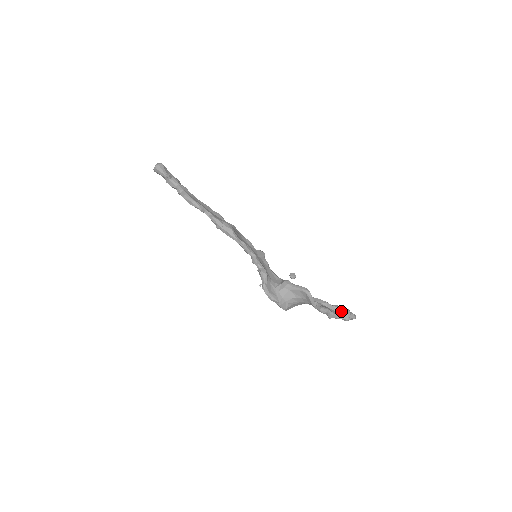
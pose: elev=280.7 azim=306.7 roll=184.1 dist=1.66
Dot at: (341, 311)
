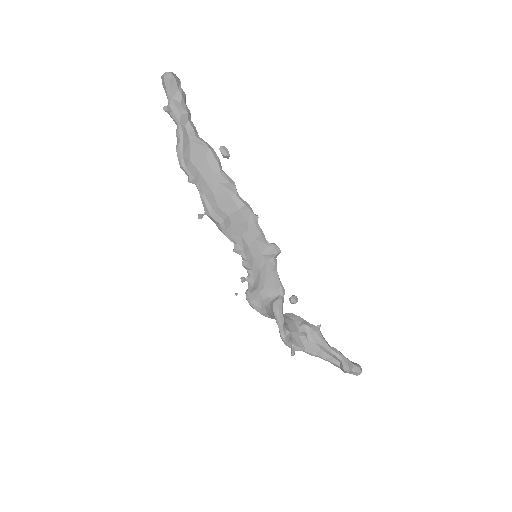
Dot at: (340, 361)
